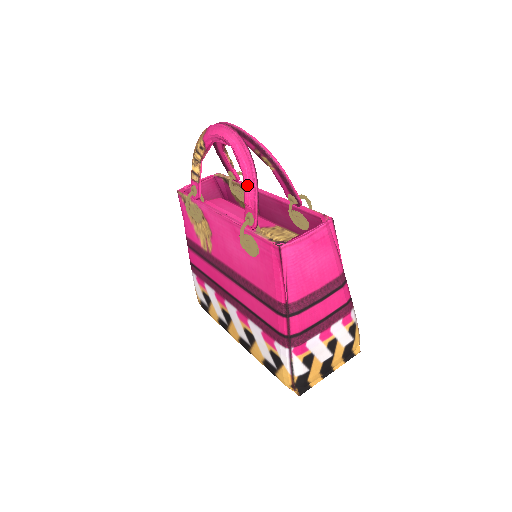
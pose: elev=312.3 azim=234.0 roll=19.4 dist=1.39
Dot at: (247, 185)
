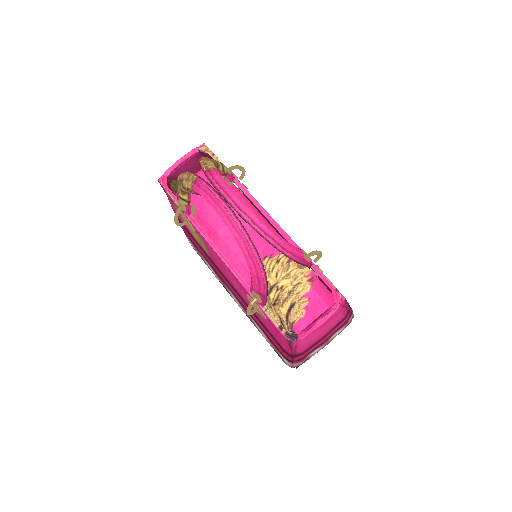
Dot at: (255, 282)
